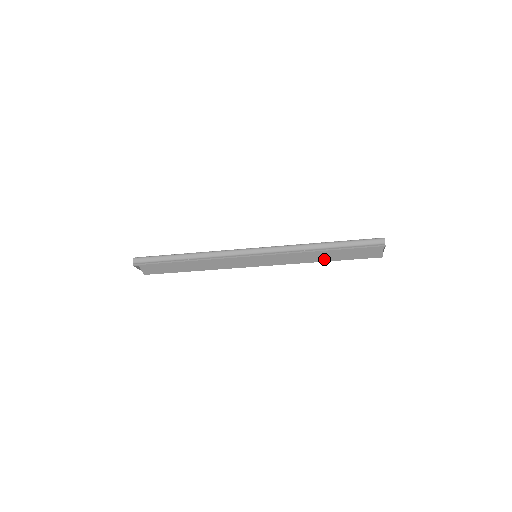
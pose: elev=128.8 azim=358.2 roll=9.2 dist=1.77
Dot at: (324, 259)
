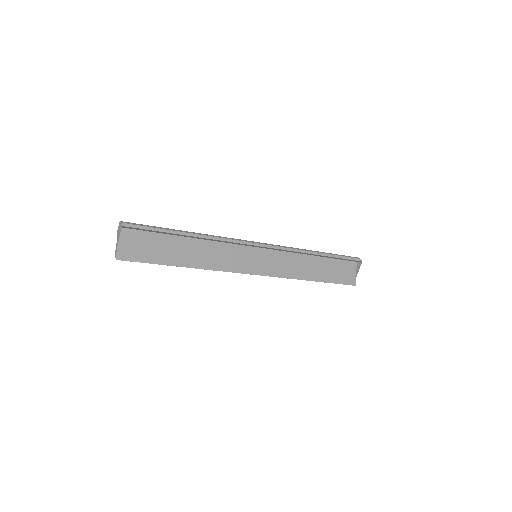
Dot at: (313, 277)
